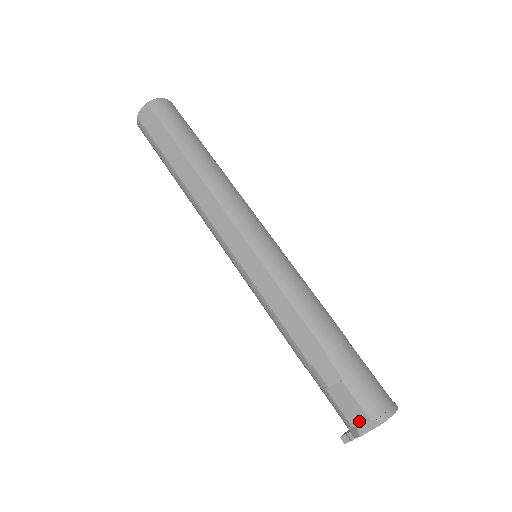
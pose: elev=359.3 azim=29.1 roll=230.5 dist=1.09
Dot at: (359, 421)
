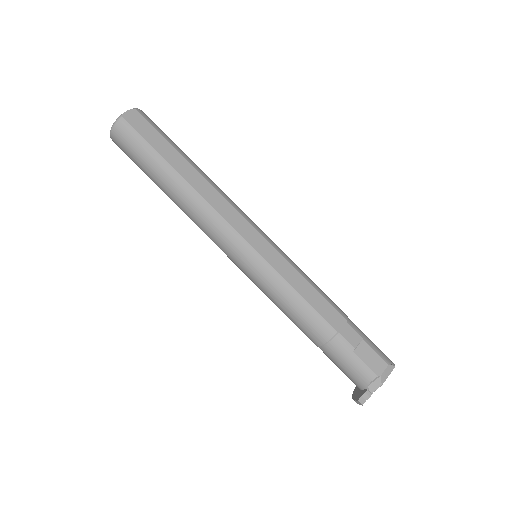
Dot at: (382, 369)
